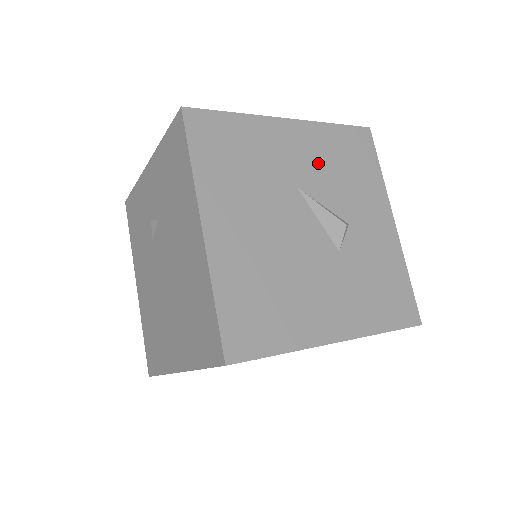
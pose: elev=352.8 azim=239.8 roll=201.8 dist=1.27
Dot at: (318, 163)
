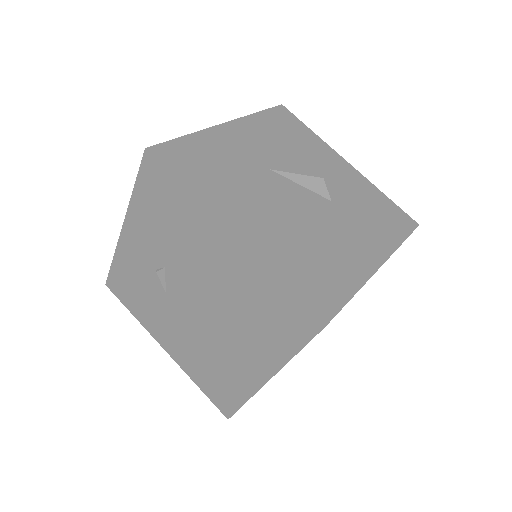
Dot at: (269, 145)
